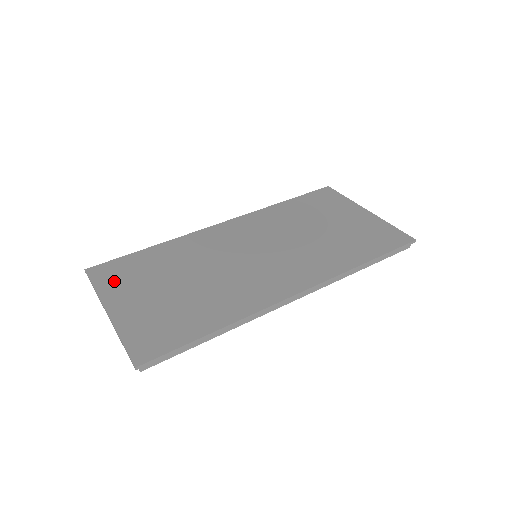
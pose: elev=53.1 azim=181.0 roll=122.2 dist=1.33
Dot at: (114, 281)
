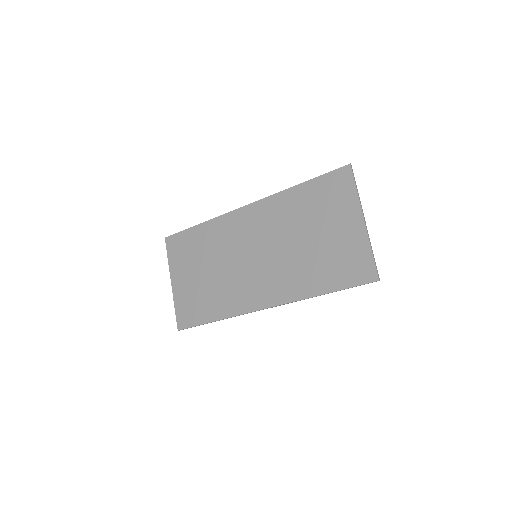
Dot at: (177, 256)
